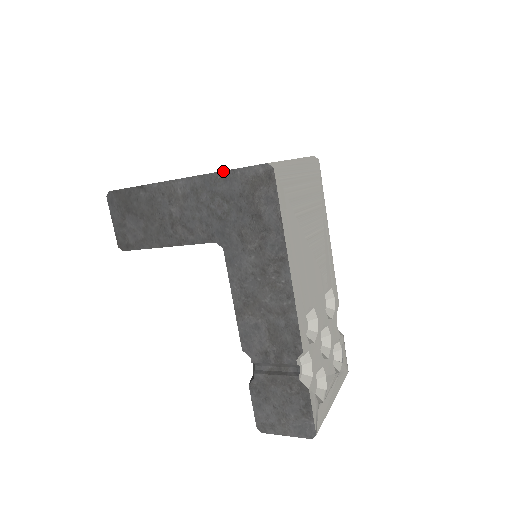
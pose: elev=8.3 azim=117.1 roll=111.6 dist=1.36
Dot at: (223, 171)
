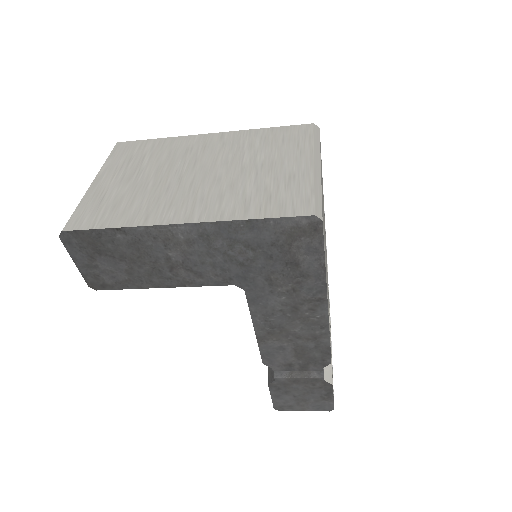
Dot at: (249, 220)
